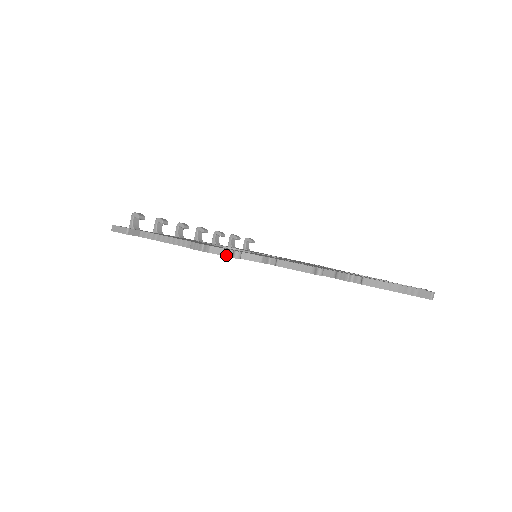
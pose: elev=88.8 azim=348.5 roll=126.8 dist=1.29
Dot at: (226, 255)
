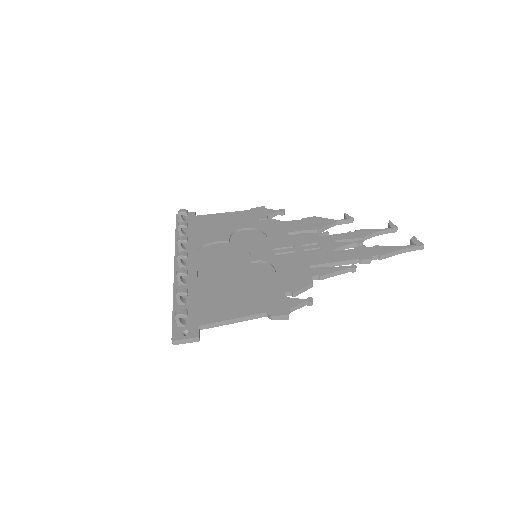
Dot at: occluded
